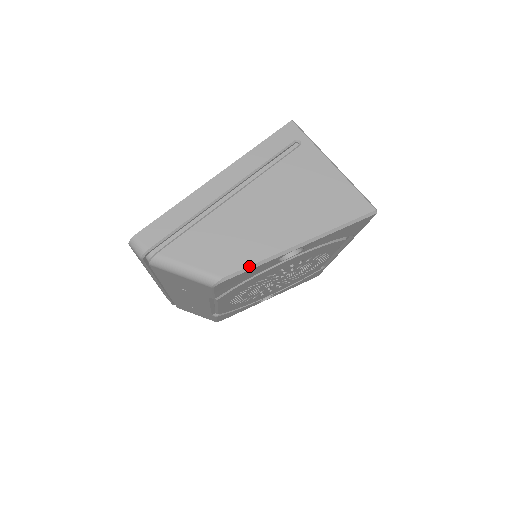
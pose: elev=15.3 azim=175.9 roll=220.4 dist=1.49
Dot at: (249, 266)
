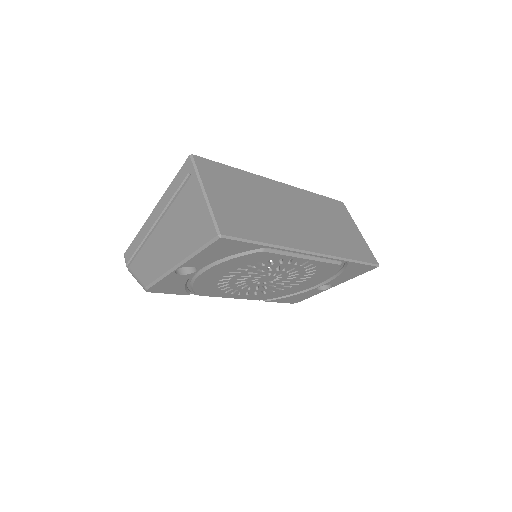
Dot at: (155, 280)
